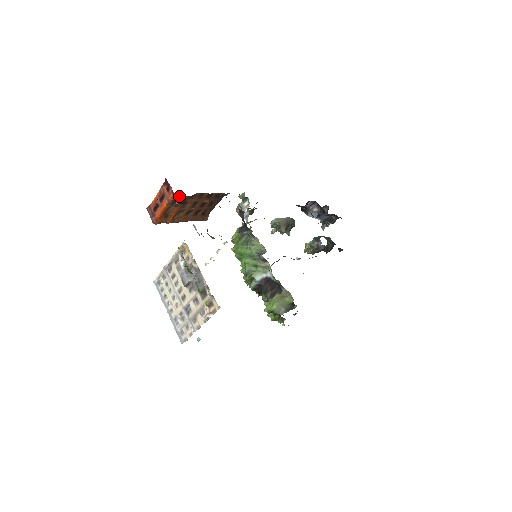
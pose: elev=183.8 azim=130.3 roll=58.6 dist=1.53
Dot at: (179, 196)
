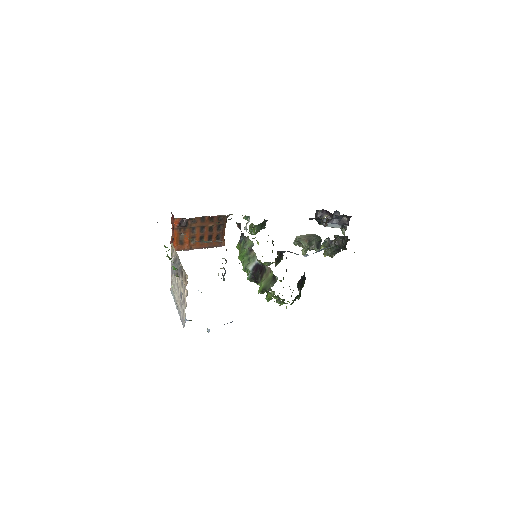
Dot at: (181, 221)
